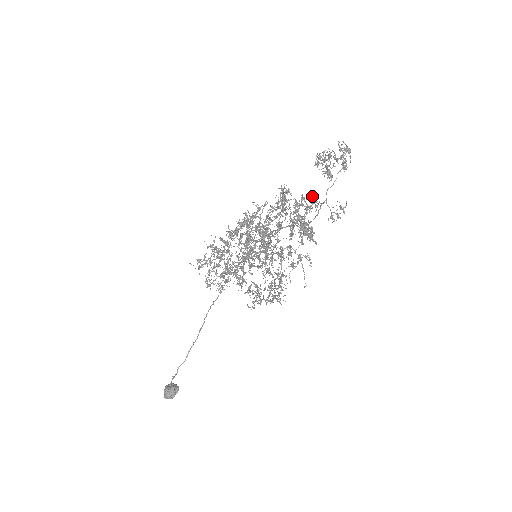
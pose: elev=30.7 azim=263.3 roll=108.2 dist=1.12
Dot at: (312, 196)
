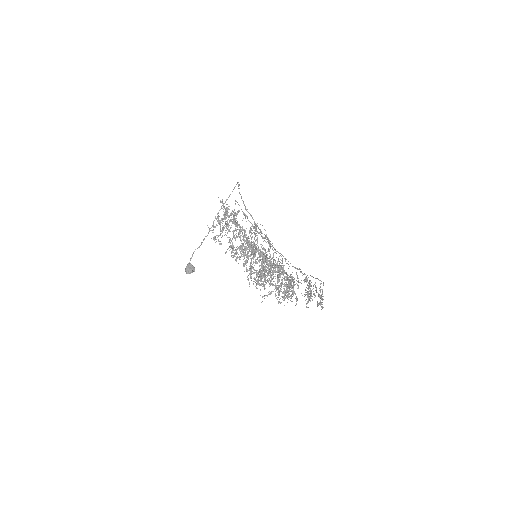
Dot at: (298, 282)
